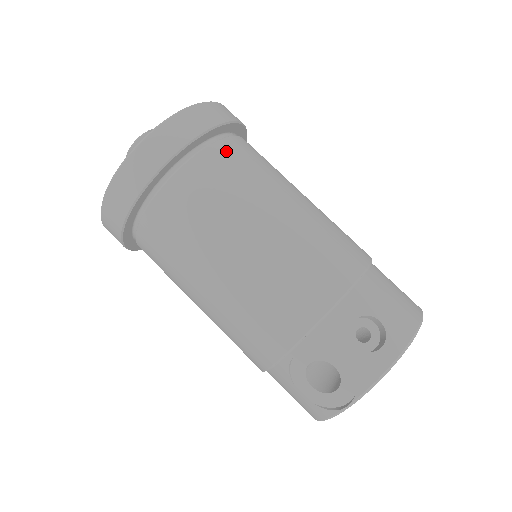
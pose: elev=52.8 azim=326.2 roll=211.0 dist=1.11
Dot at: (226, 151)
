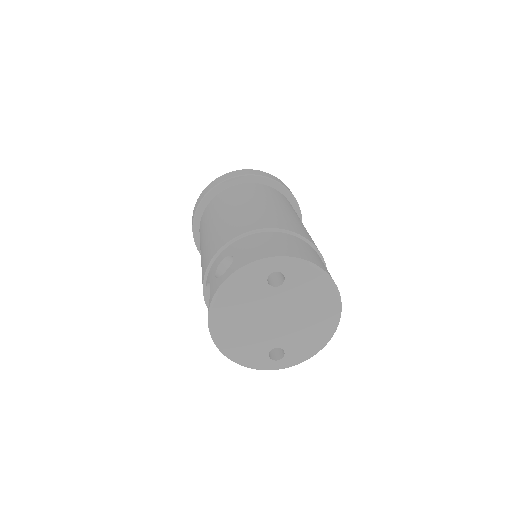
Dot at: (230, 190)
